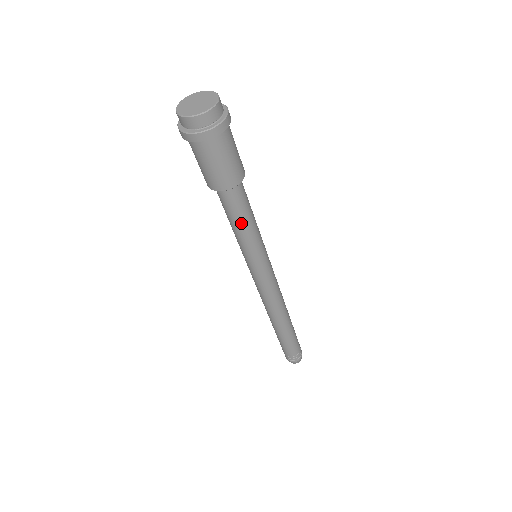
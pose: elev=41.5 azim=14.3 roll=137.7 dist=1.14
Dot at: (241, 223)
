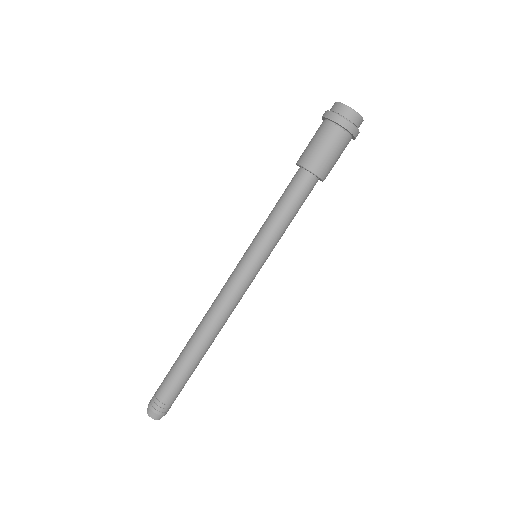
Dot at: (280, 205)
